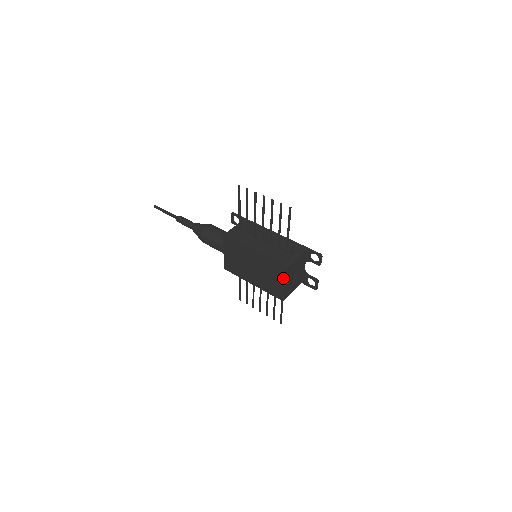
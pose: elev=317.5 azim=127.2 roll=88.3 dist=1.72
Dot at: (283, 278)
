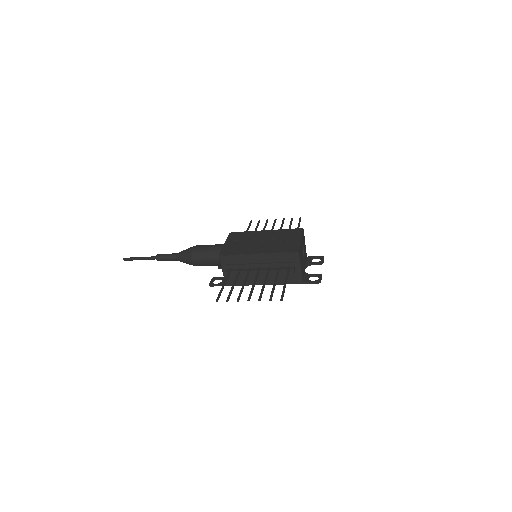
Dot at: (299, 236)
